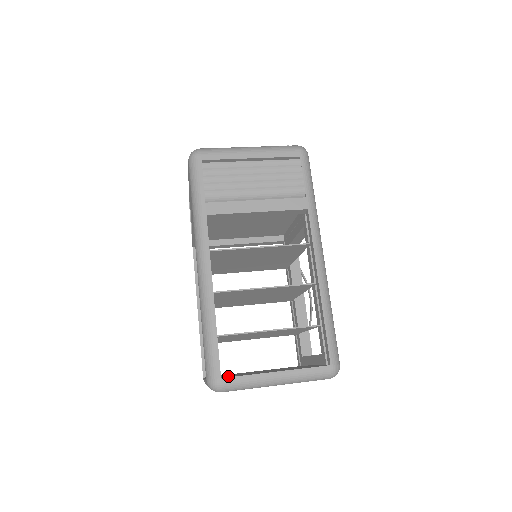
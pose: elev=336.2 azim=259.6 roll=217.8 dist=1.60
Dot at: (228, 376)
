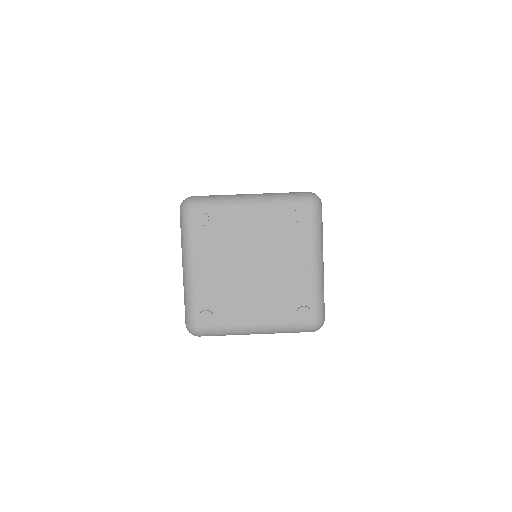
Dot at: occluded
